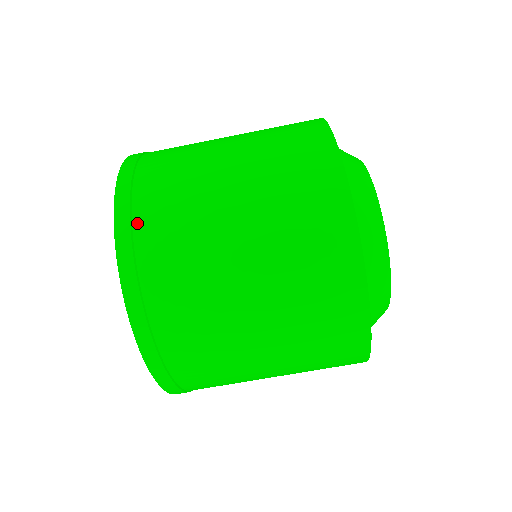
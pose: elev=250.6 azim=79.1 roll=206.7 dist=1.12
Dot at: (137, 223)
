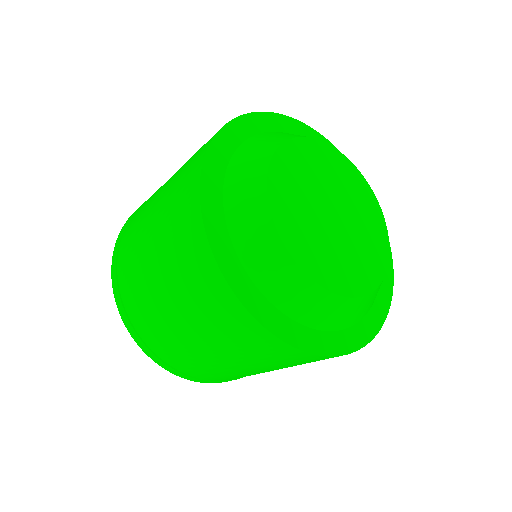
Dot at: (233, 379)
